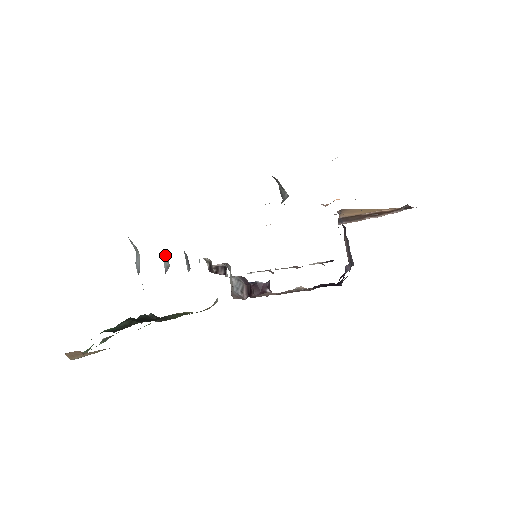
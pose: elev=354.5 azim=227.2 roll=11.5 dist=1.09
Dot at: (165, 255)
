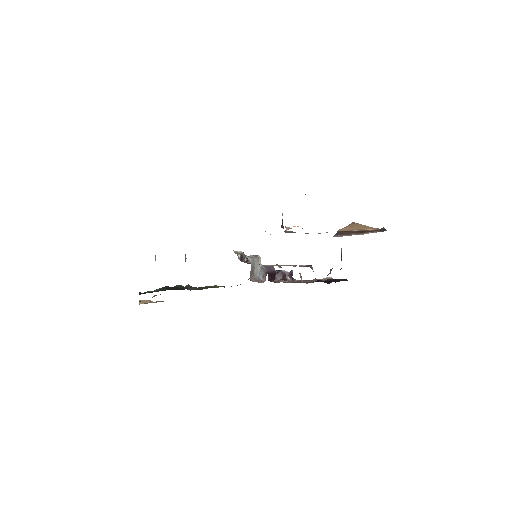
Dot at: occluded
